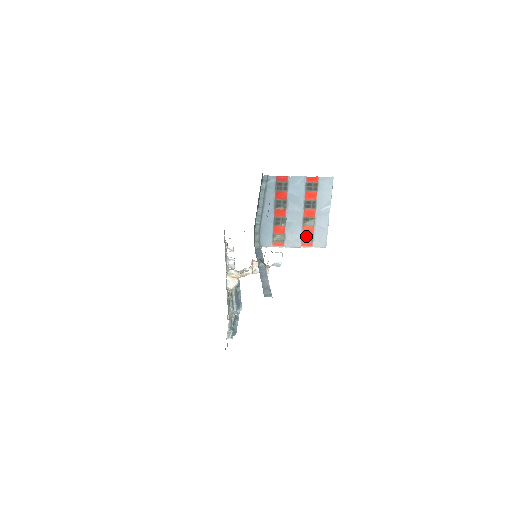
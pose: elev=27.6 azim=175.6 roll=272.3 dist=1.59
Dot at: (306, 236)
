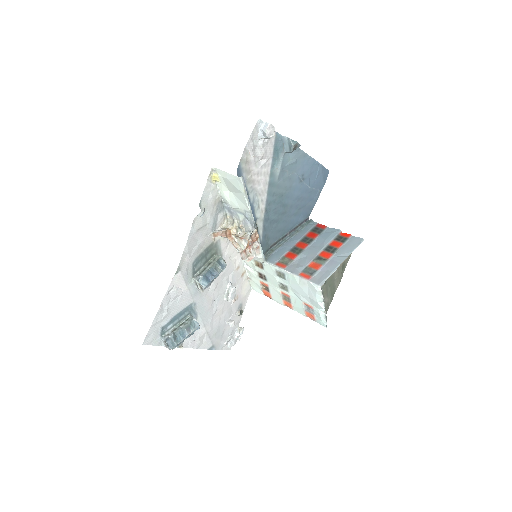
Dot at: (309, 270)
